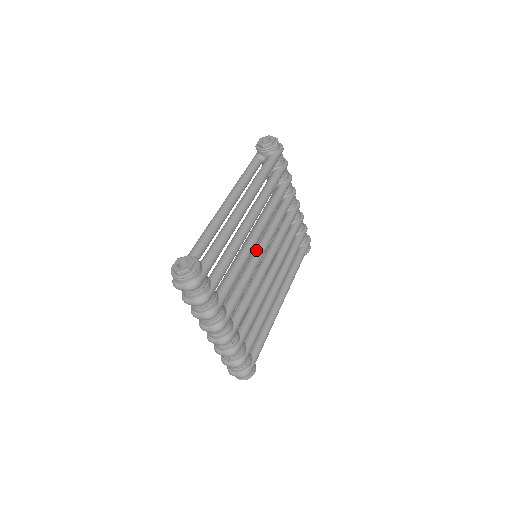
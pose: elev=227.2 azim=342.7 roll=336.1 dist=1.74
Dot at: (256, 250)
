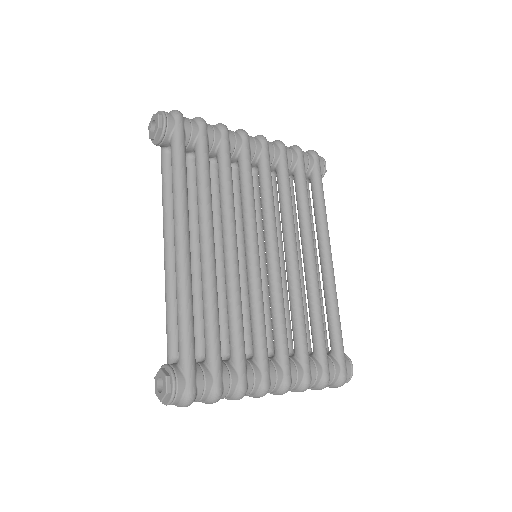
Dot at: (246, 259)
